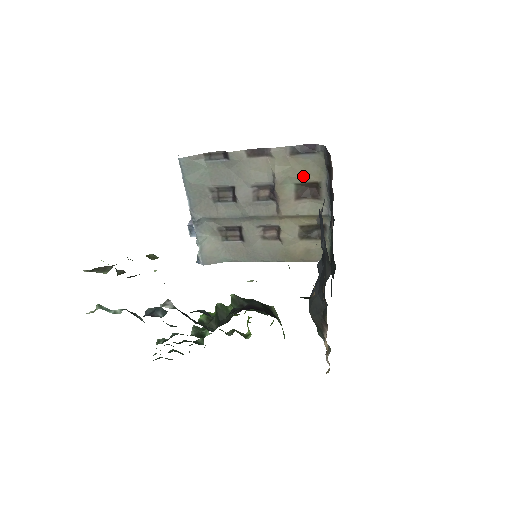
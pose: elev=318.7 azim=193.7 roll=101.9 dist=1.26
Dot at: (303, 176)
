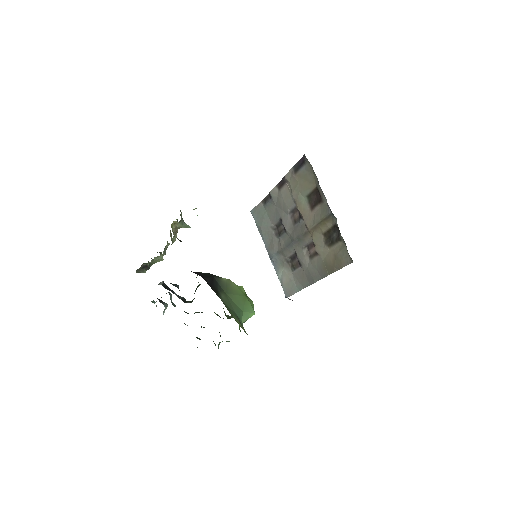
Dot at: (307, 187)
